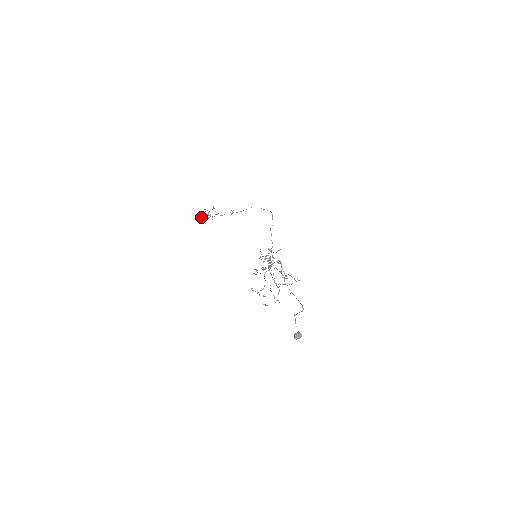
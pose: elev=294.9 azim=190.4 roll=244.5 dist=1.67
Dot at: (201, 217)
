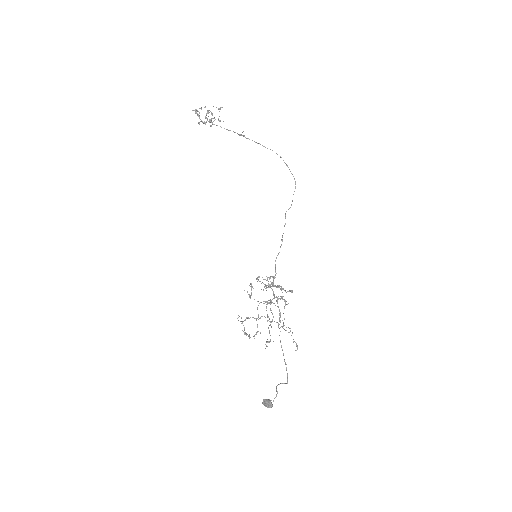
Dot at: (198, 116)
